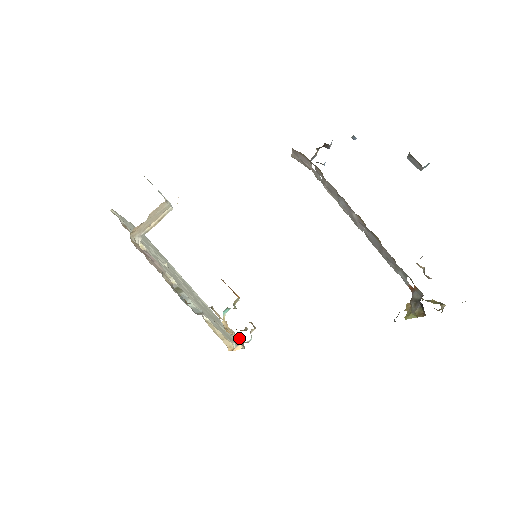
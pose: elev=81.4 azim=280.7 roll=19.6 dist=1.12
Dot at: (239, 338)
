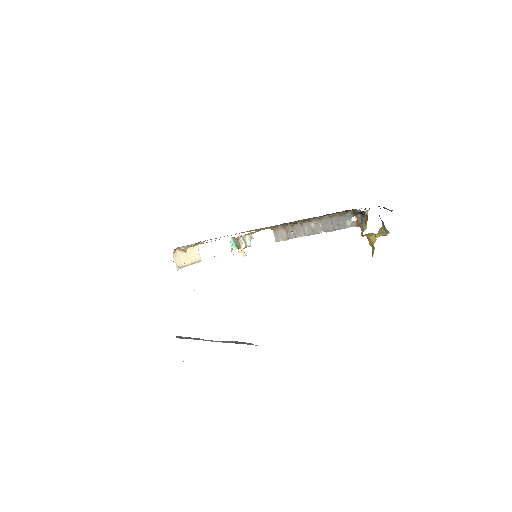
Dot at: occluded
